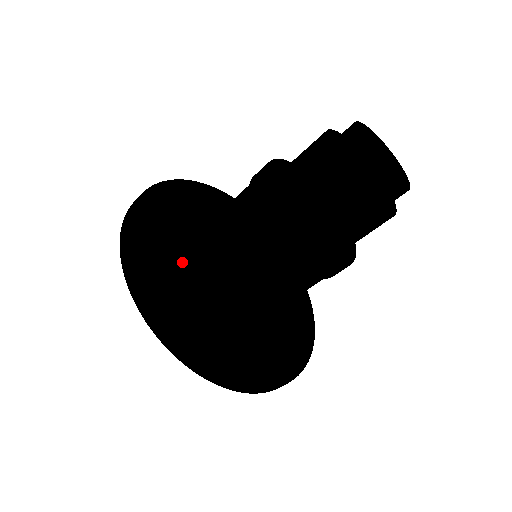
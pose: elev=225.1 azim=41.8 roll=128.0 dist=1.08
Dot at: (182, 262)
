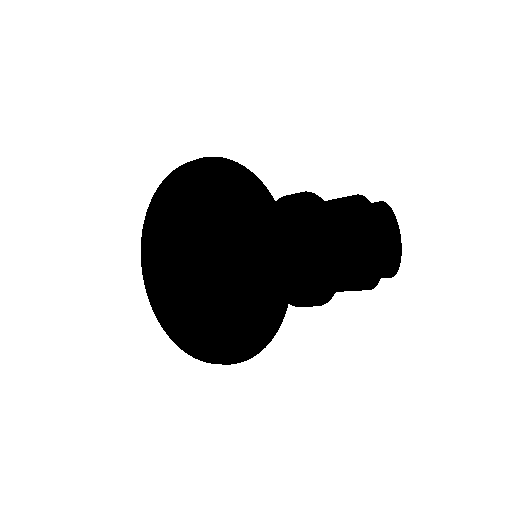
Dot at: (221, 312)
